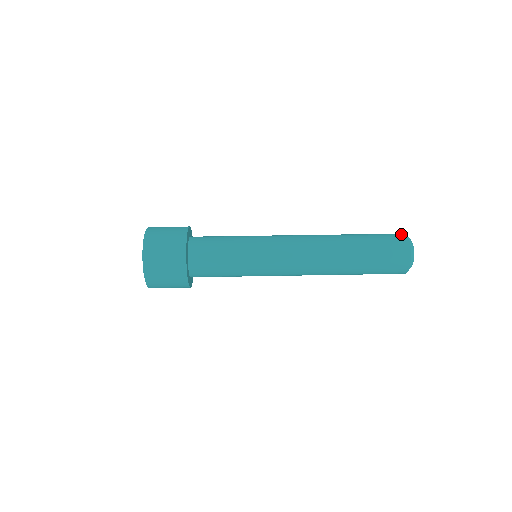
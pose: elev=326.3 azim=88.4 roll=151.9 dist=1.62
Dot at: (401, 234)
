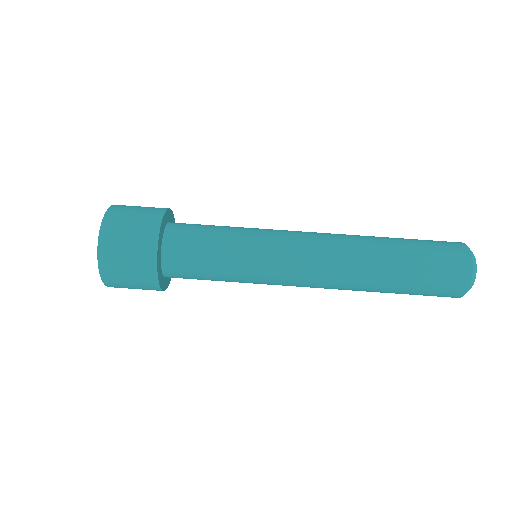
Dot at: (464, 284)
